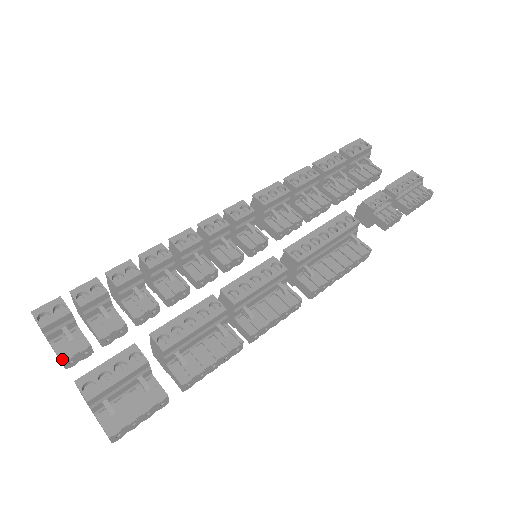
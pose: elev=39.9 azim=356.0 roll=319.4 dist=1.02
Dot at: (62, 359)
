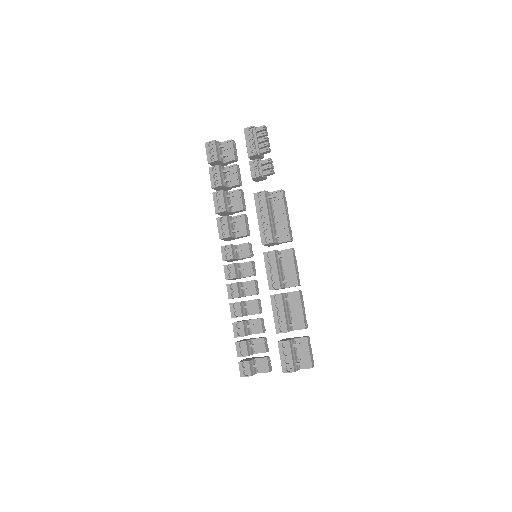
Dot at: (267, 372)
